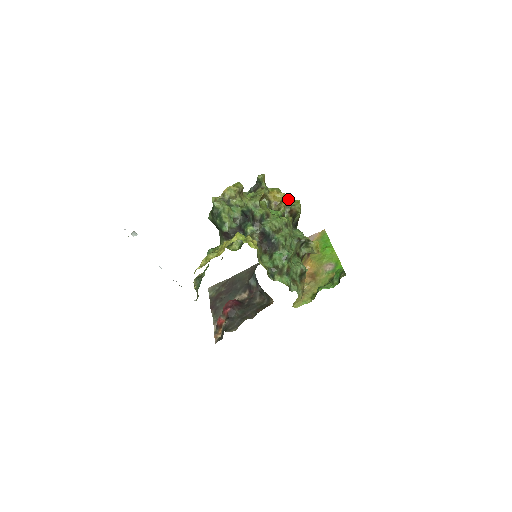
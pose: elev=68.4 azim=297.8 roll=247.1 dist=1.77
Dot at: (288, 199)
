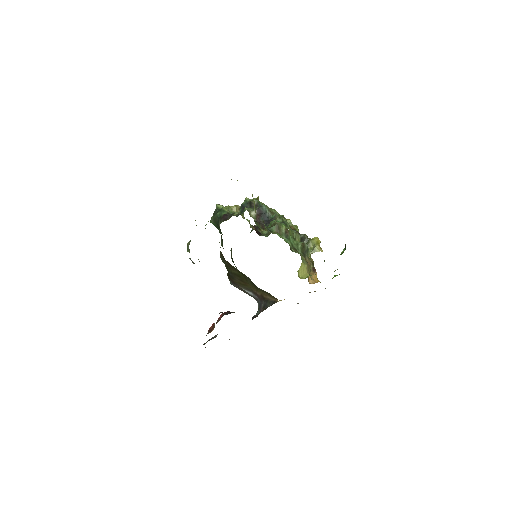
Dot at: occluded
